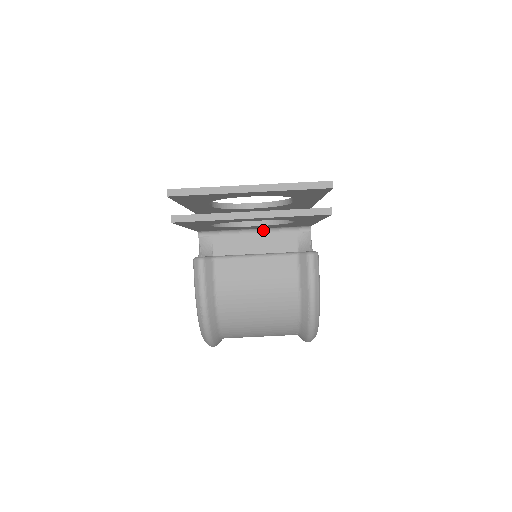
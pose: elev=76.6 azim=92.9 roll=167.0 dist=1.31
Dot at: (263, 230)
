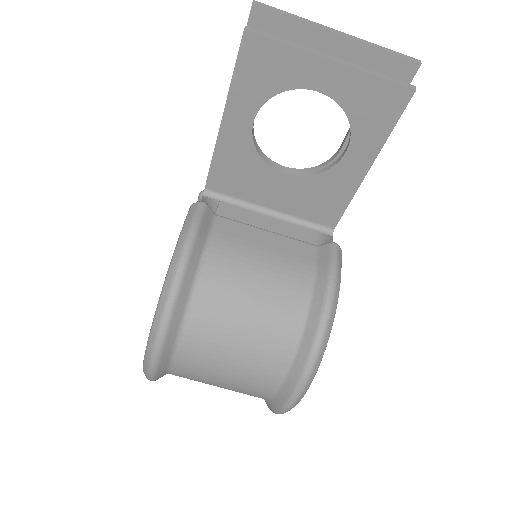
Dot at: (279, 216)
